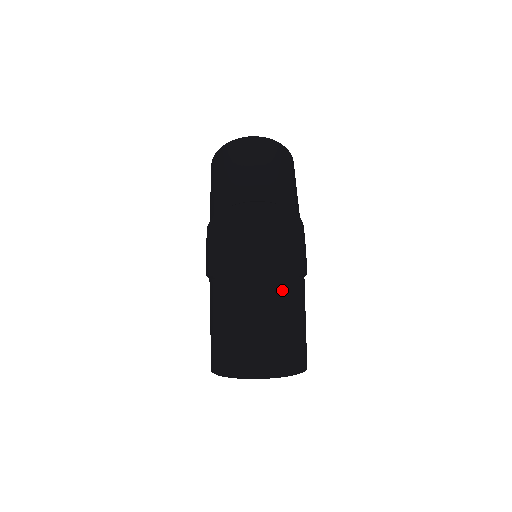
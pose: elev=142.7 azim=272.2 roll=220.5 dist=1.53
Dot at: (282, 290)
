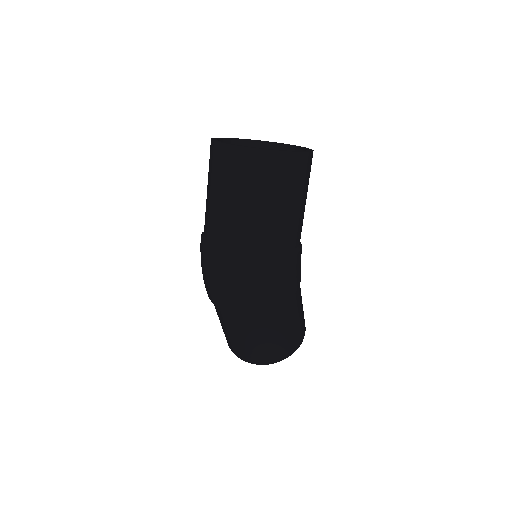
Dot at: (253, 323)
